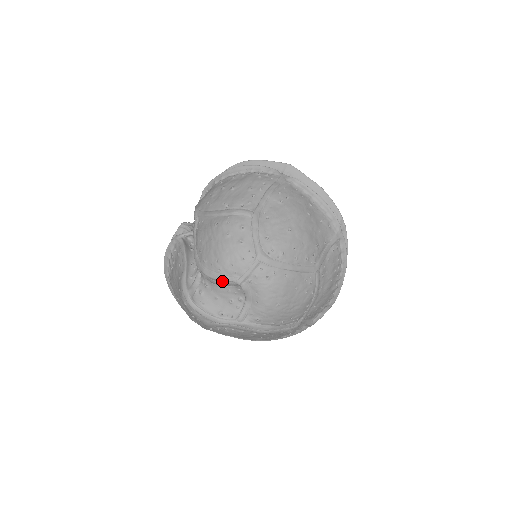
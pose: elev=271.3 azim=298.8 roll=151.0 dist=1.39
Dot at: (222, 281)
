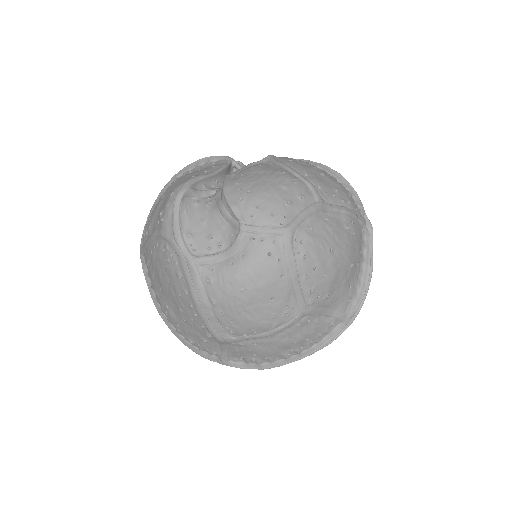
Dot at: (230, 211)
